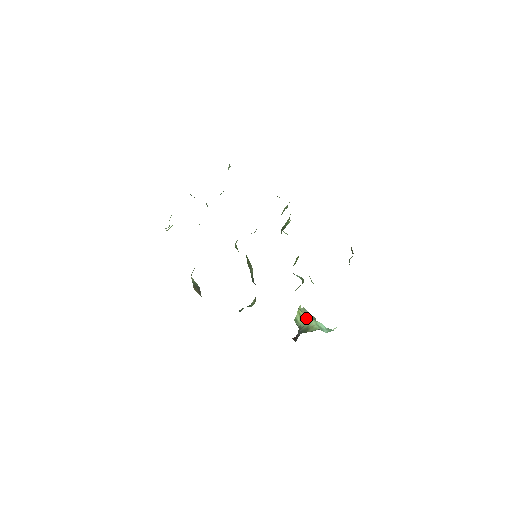
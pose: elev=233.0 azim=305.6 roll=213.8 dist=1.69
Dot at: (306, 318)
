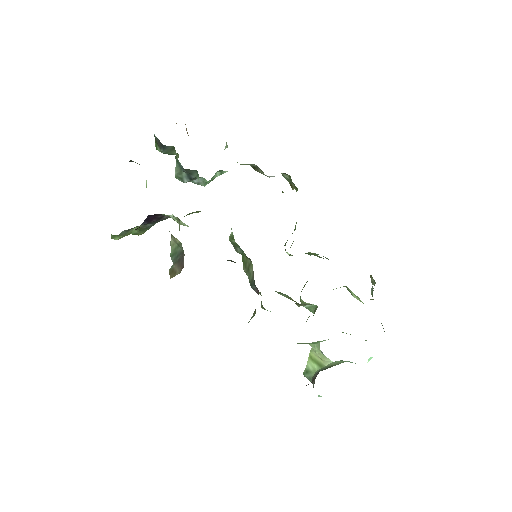
Dot at: (323, 360)
